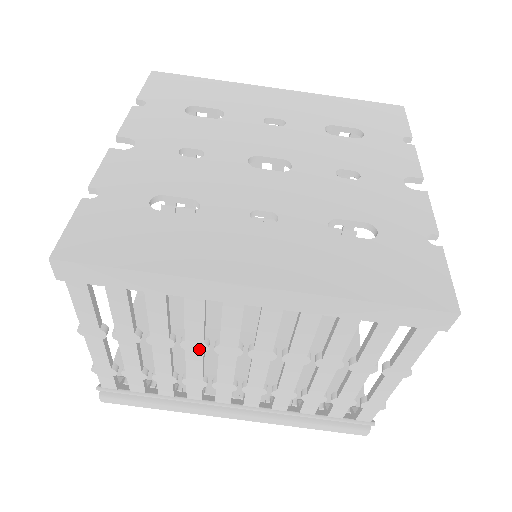
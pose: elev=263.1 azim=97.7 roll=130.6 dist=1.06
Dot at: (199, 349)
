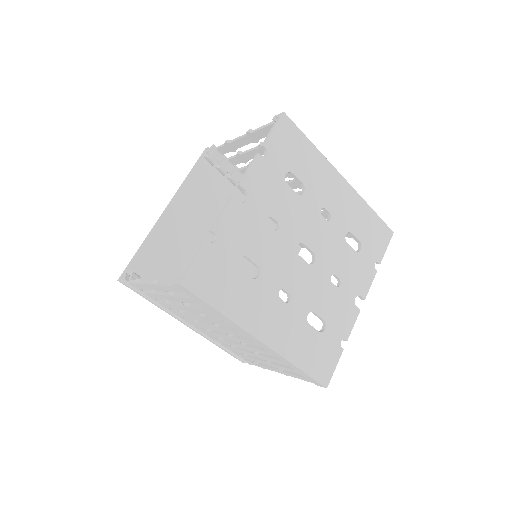
Dot at: (206, 321)
